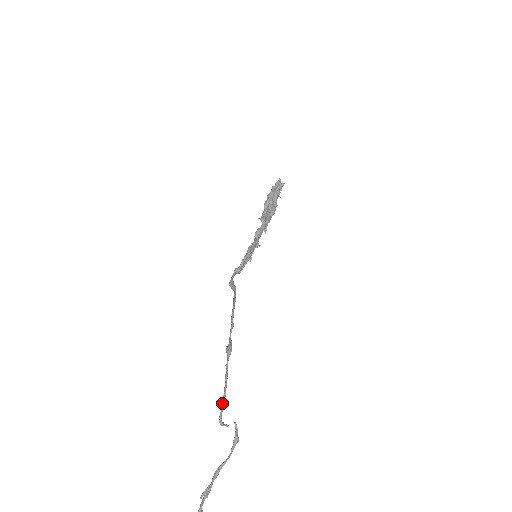
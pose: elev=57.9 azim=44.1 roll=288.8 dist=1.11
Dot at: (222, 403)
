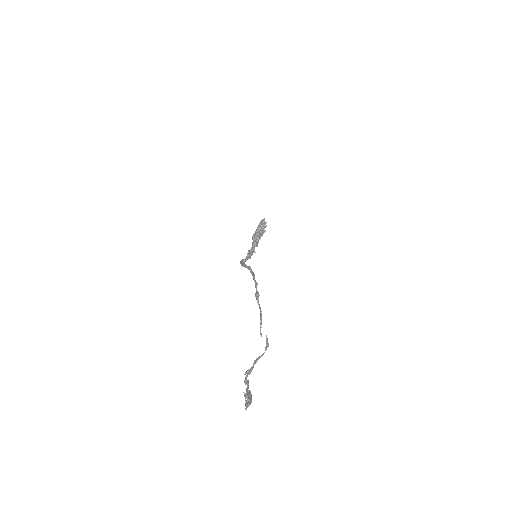
Dot at: (260, 320)
